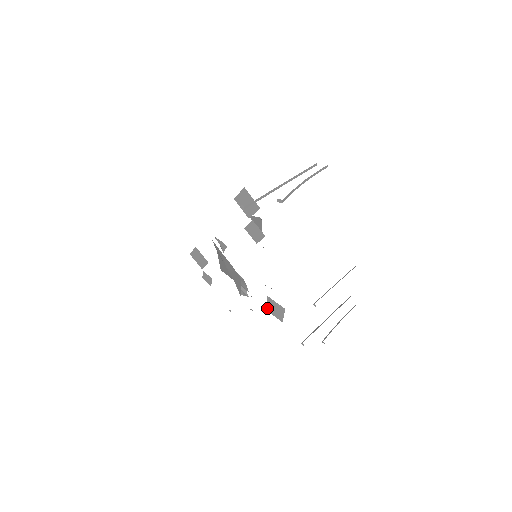
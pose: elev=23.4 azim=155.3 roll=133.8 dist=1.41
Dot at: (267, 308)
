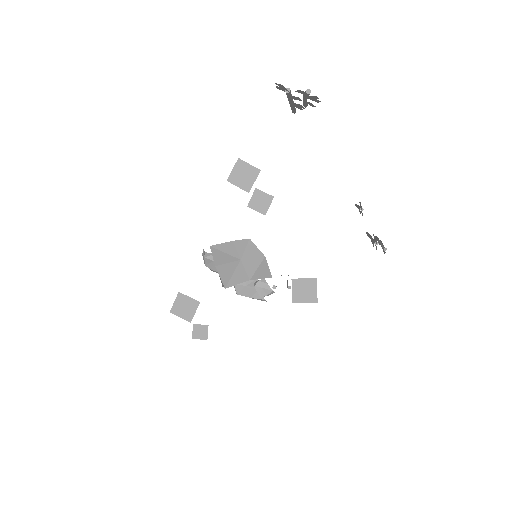
Dot at: (294, 298)
